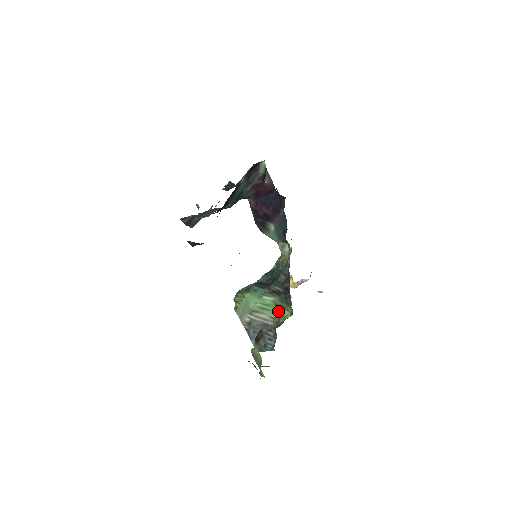
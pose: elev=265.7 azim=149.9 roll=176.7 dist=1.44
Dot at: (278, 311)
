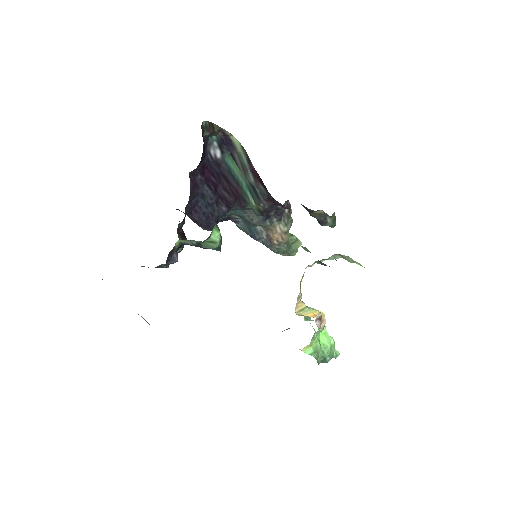
Dot at: occluded
